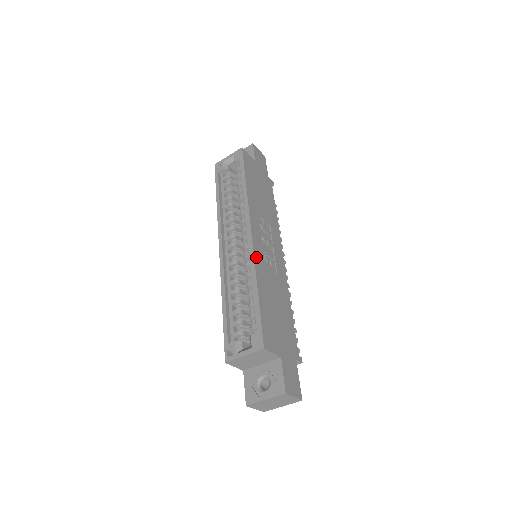
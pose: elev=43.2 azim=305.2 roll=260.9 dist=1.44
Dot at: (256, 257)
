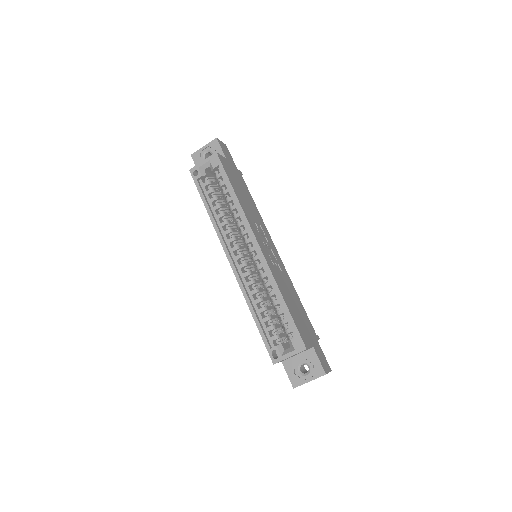
Dot at: (270, 268)
